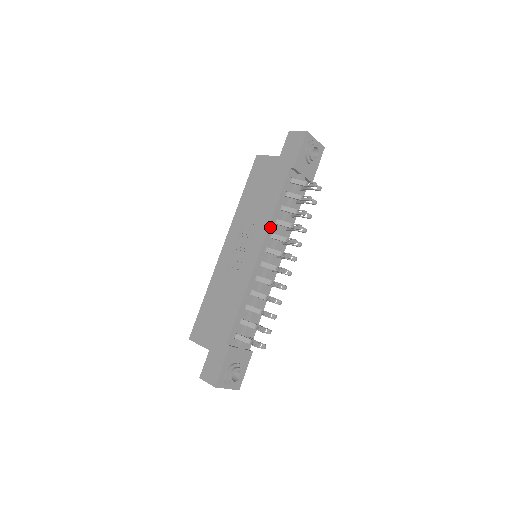
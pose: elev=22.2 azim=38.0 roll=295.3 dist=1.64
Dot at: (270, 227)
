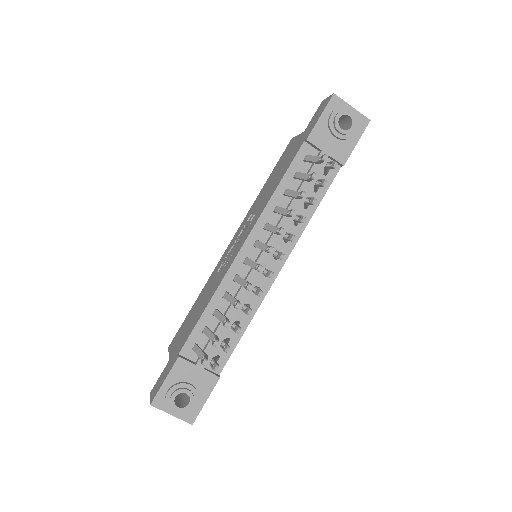
Dot at: (264, 214)
